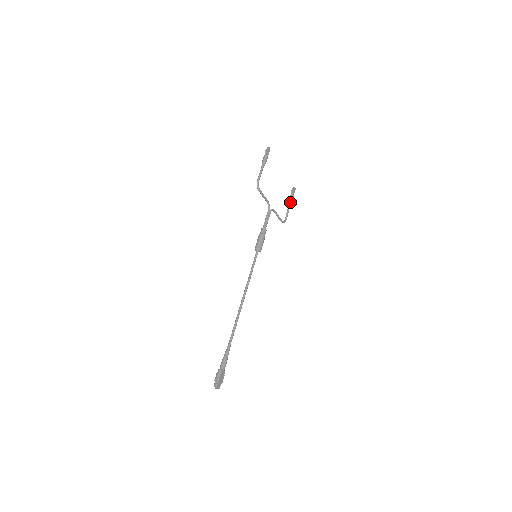
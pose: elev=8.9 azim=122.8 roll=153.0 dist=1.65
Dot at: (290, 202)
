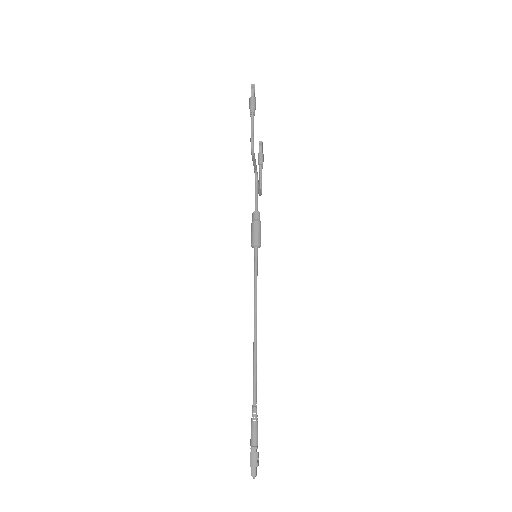
Dot at: (262, 164)
